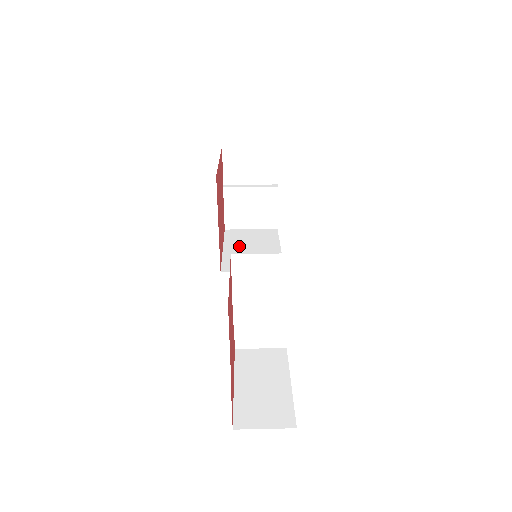
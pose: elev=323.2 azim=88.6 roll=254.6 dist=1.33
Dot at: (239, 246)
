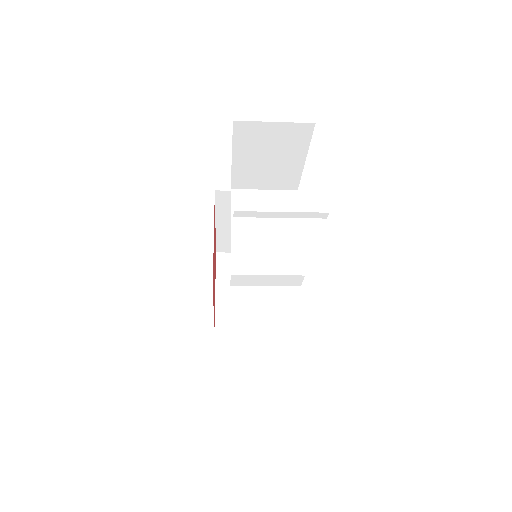
Dot at: occluded
